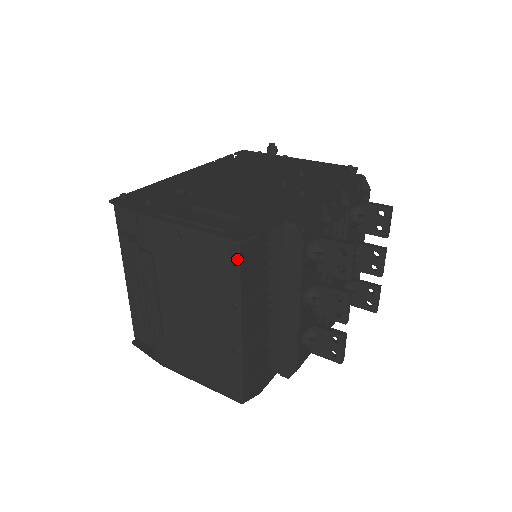
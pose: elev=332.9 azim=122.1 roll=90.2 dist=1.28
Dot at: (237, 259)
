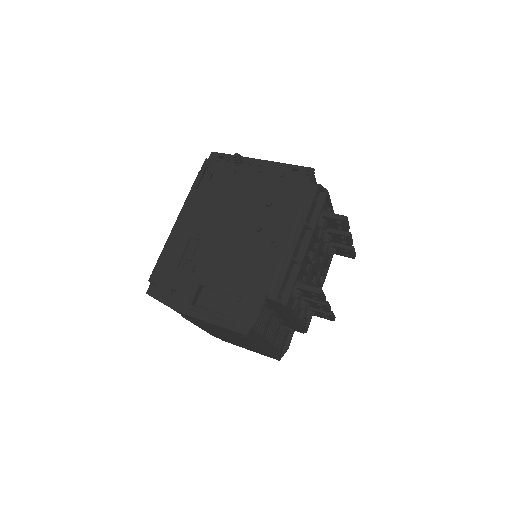
Dot at: (248, 338)
